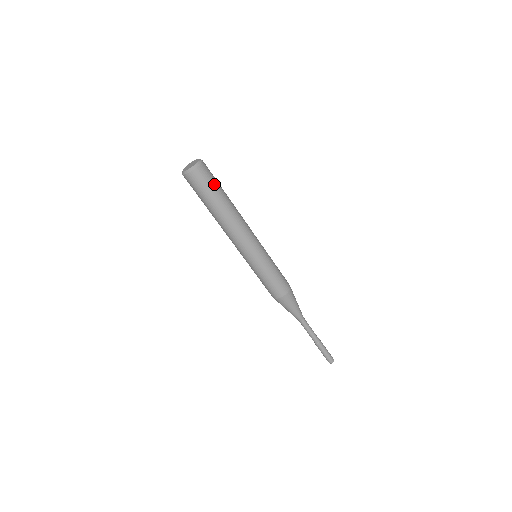
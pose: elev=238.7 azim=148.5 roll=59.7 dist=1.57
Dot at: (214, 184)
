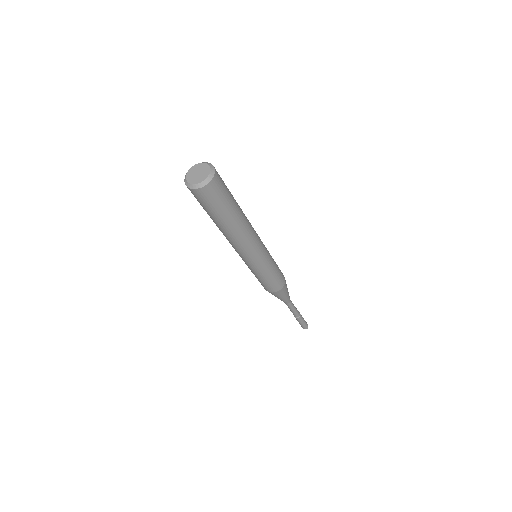
Dot at: (225, 199)
